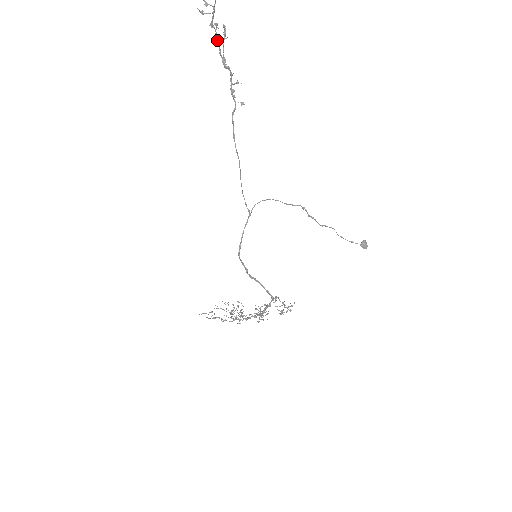
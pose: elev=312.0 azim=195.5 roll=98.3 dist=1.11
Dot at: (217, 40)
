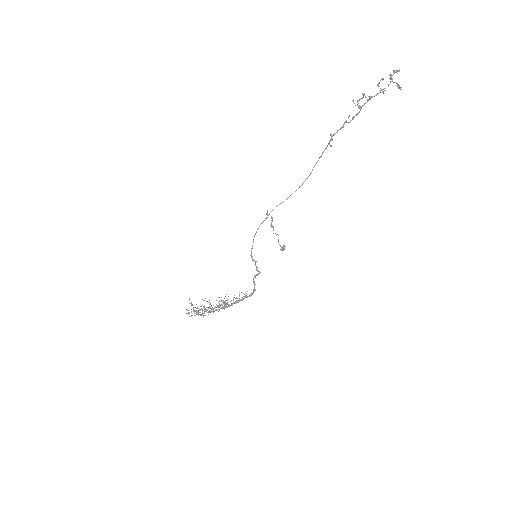
Dot at: occluded
